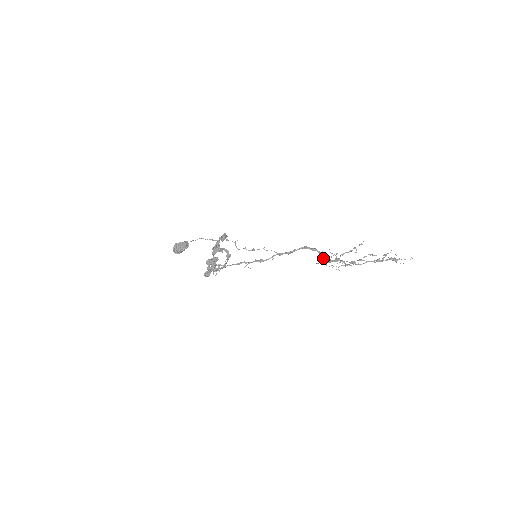
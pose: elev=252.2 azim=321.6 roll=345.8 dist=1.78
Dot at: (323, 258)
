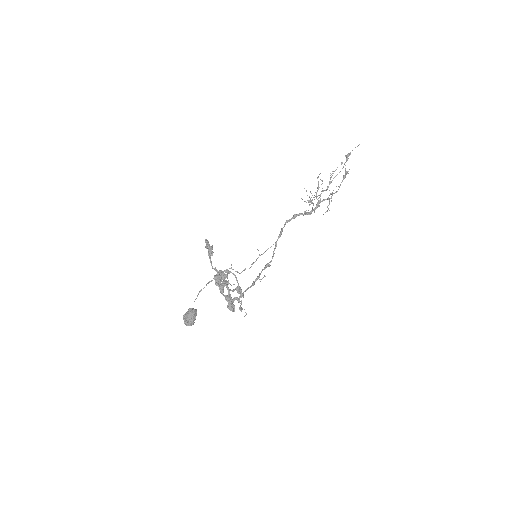
Dot at: (308, 214)
